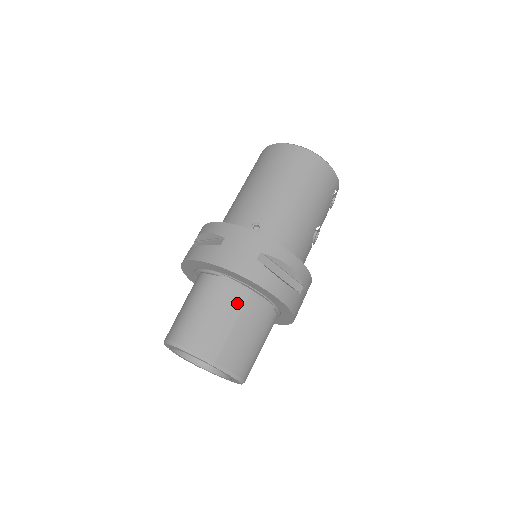
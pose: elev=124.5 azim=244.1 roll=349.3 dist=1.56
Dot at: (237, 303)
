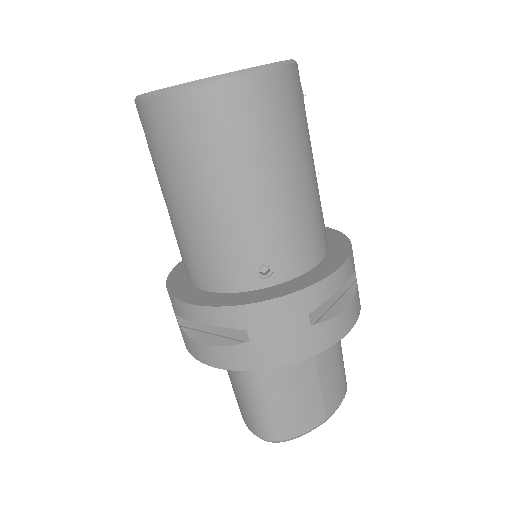
Dot at: (307, 360)
